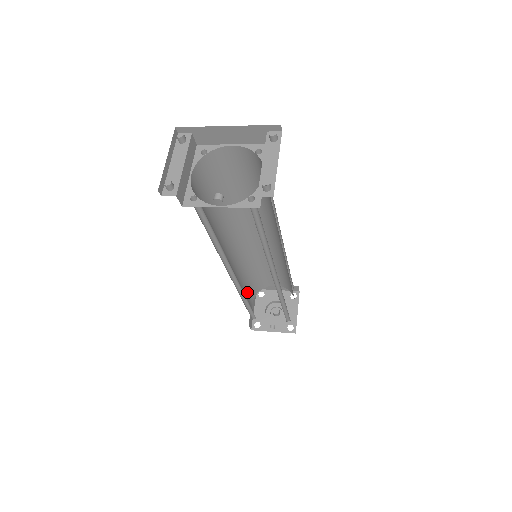
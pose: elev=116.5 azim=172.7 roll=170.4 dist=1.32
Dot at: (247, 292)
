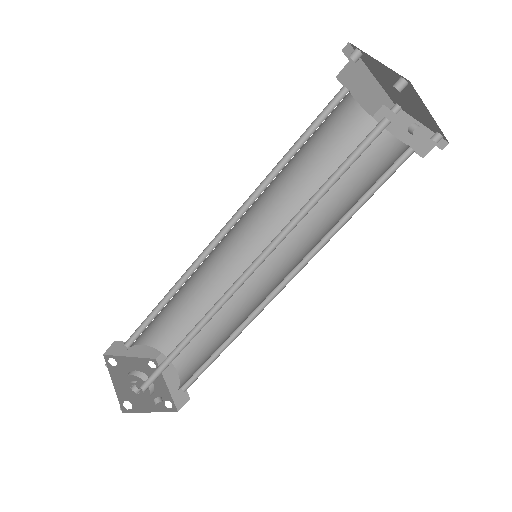
Dot at: occluded
